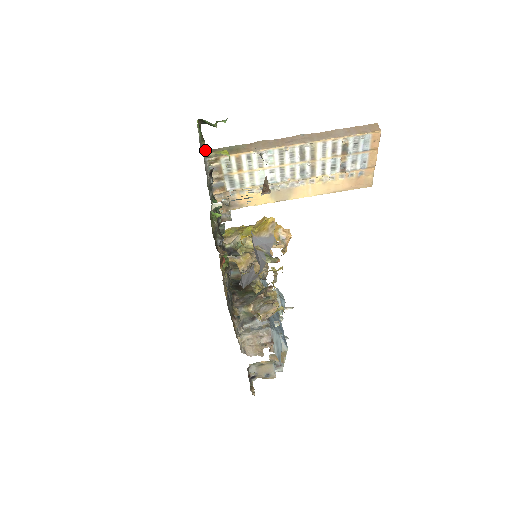
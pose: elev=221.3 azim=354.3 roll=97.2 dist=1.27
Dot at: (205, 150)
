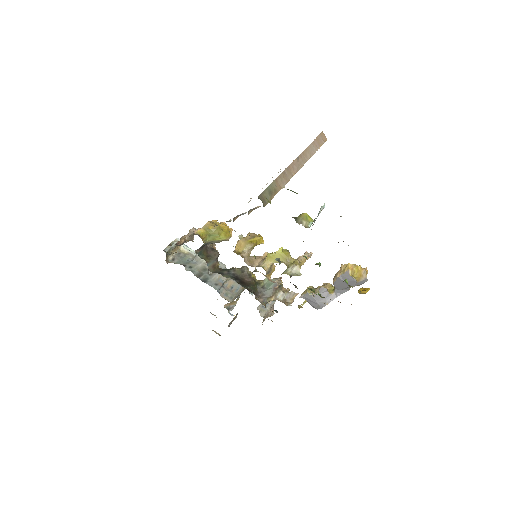
Dot at: (295, 218)
